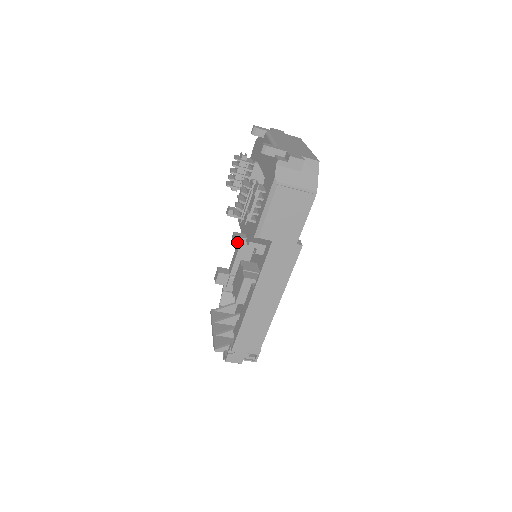
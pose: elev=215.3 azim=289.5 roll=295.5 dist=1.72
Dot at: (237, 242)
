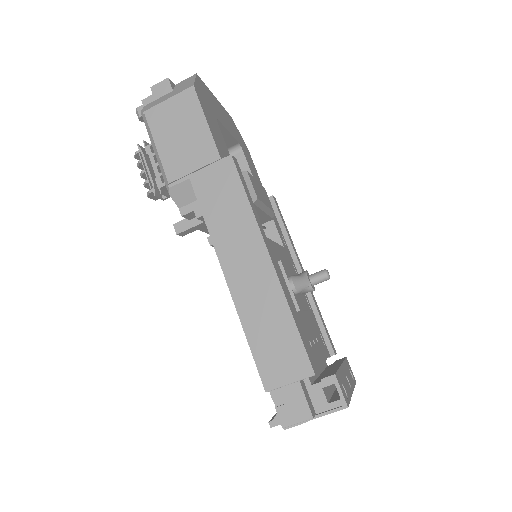
Dot at: (181, 230)
